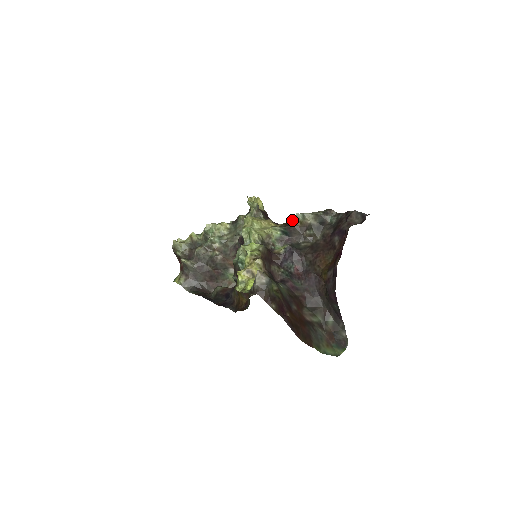
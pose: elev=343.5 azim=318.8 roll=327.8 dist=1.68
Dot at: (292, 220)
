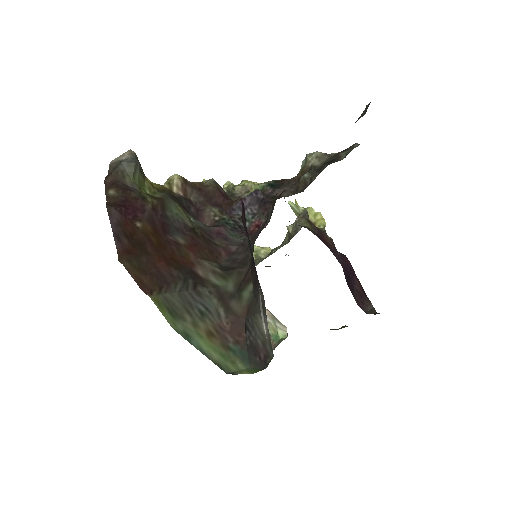
Dot at: occluded
